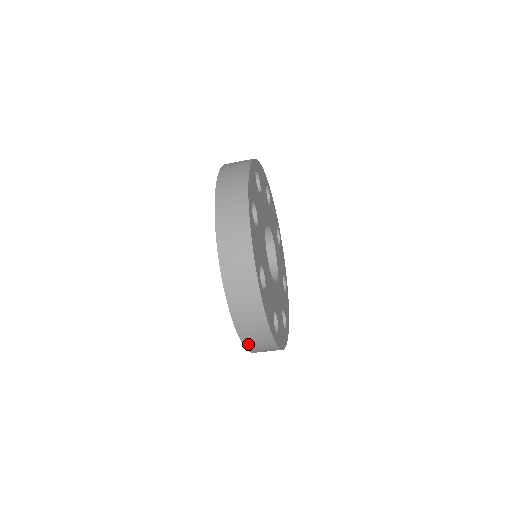
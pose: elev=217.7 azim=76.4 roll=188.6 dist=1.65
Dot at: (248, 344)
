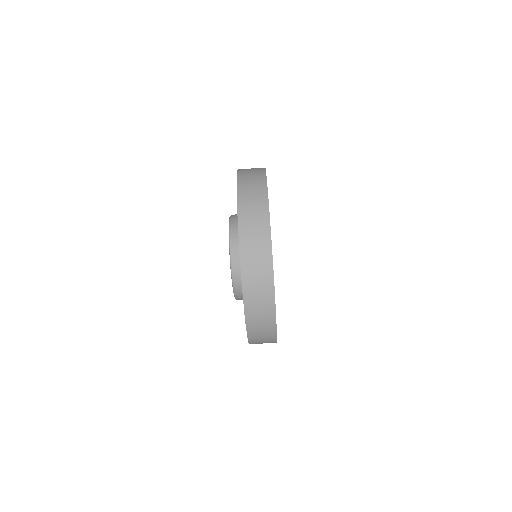
Dot at: (253, 341)
